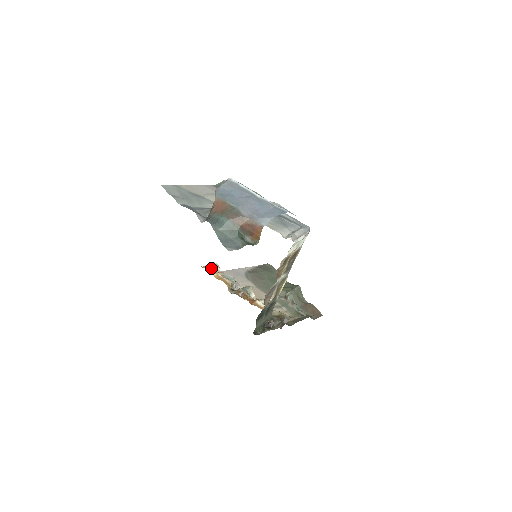
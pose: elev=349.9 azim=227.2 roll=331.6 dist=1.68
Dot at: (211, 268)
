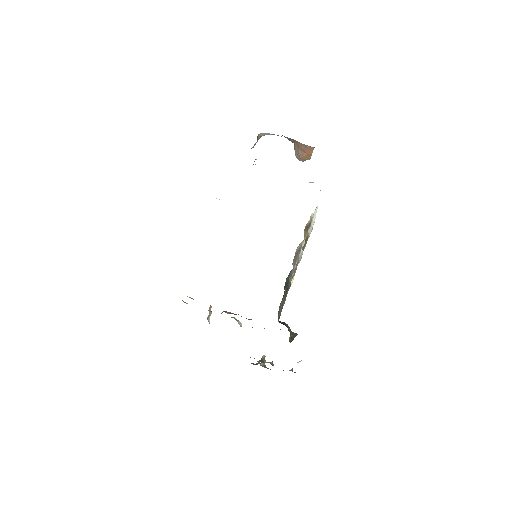
Dot at: occluded
